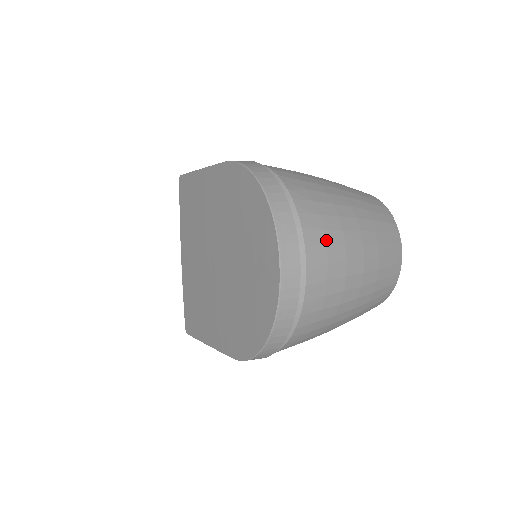
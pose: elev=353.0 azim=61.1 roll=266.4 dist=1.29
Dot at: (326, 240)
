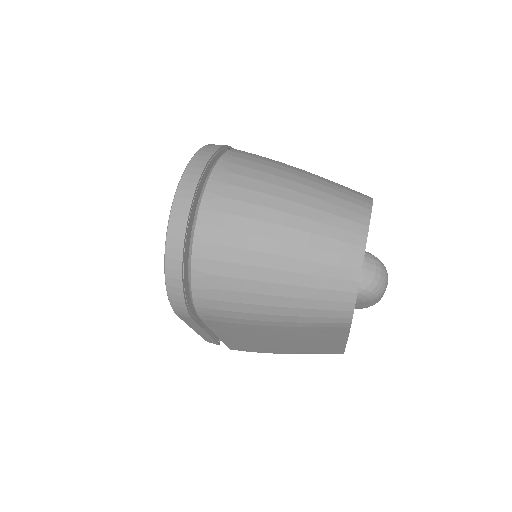
Dot at: (236, 181)
